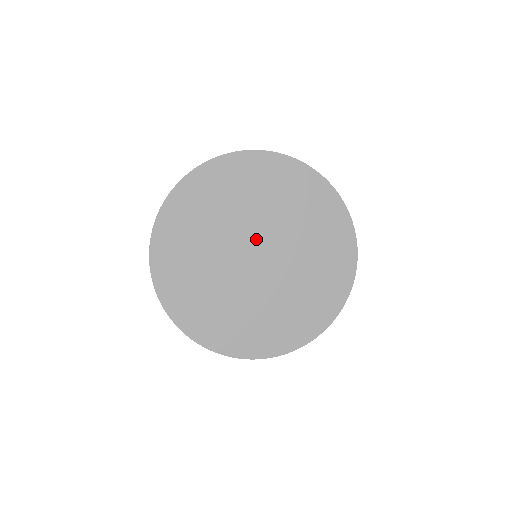
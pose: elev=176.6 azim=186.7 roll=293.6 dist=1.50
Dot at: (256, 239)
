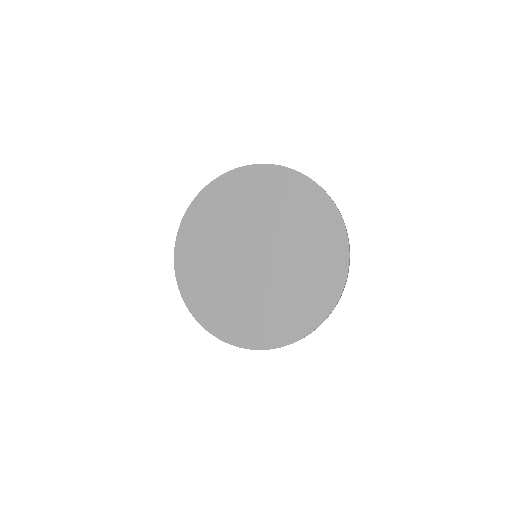
Dot at: (259, 241)
